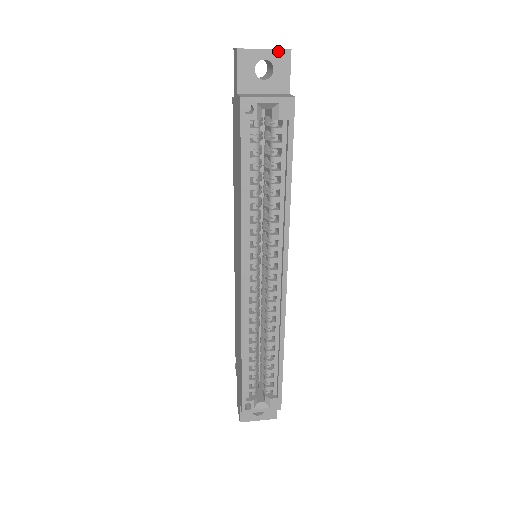
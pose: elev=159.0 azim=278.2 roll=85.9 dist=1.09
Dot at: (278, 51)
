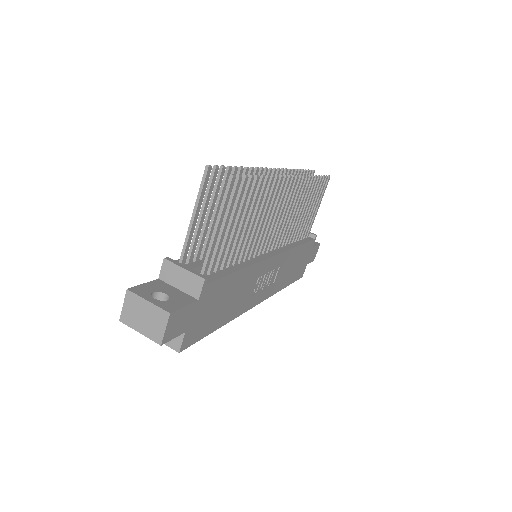
Dot at: (151, 339)
